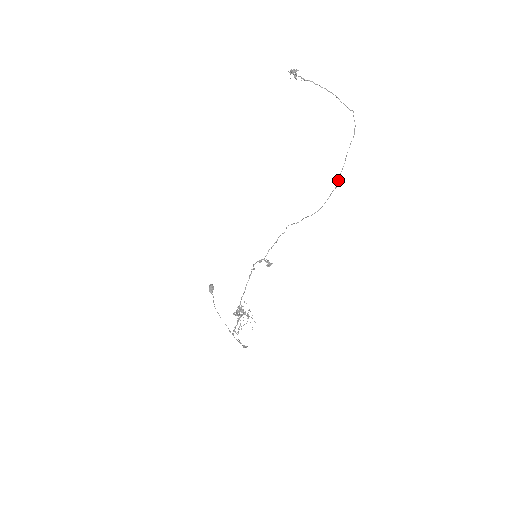
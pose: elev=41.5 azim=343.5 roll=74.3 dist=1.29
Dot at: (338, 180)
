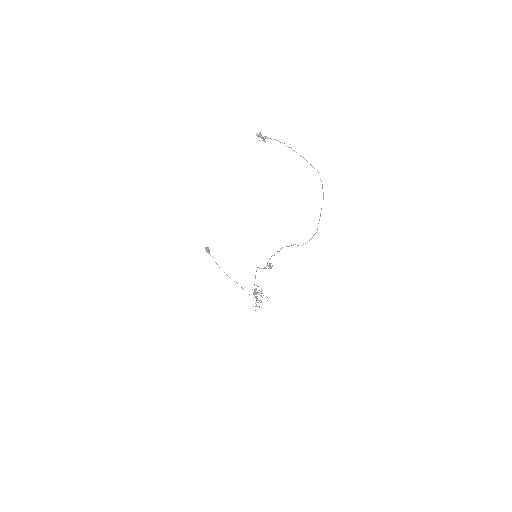
Dot at: occluded
